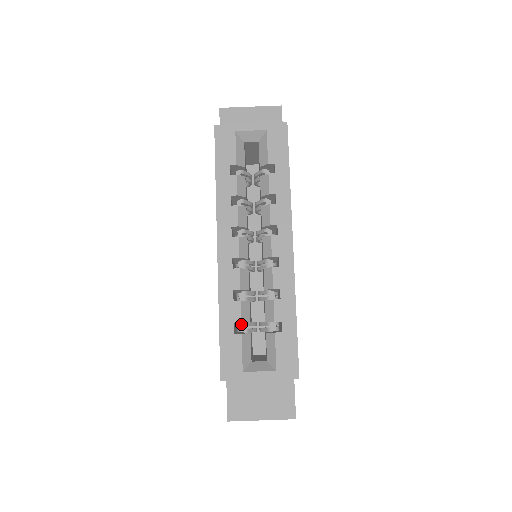
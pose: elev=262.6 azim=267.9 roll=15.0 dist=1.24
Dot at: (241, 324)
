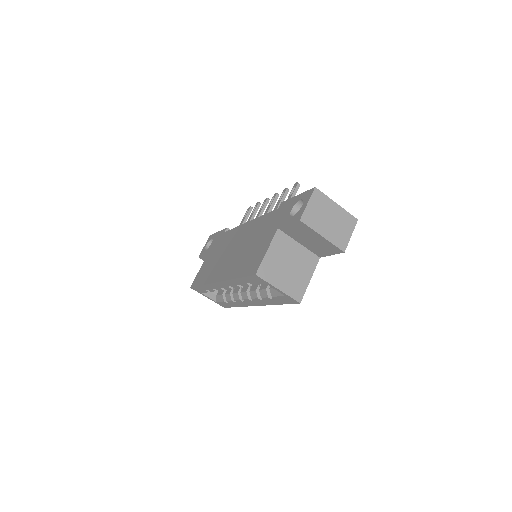
Dot at: occluded
